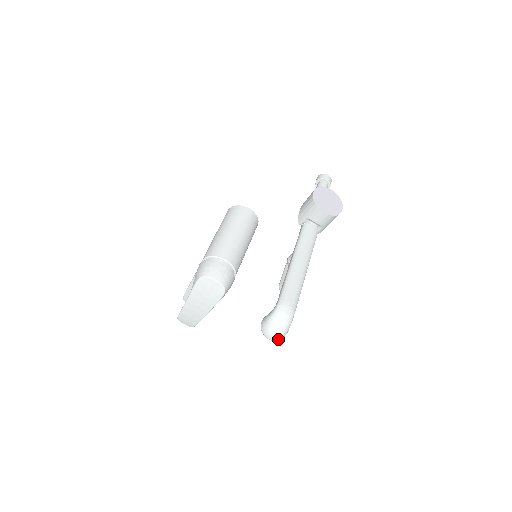
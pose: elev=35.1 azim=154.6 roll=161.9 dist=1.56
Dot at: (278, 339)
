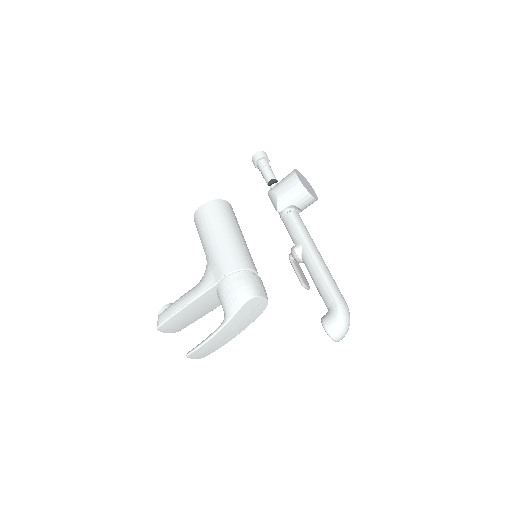
Dot at: (342, 338)
